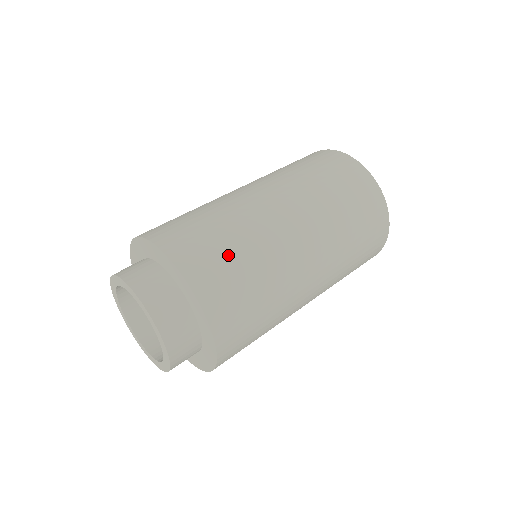
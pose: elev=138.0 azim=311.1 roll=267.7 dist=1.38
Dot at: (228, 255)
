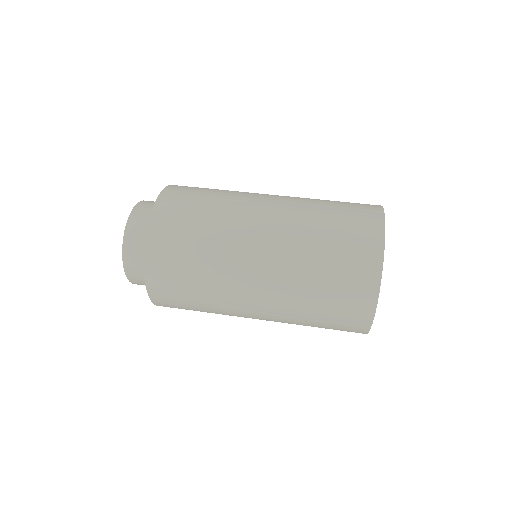
Dot at: (188, 237)
